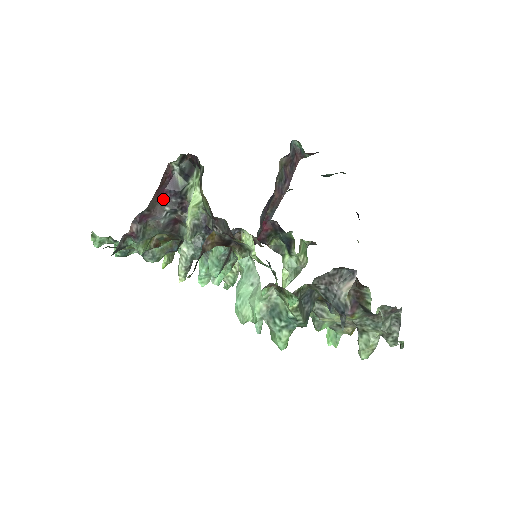
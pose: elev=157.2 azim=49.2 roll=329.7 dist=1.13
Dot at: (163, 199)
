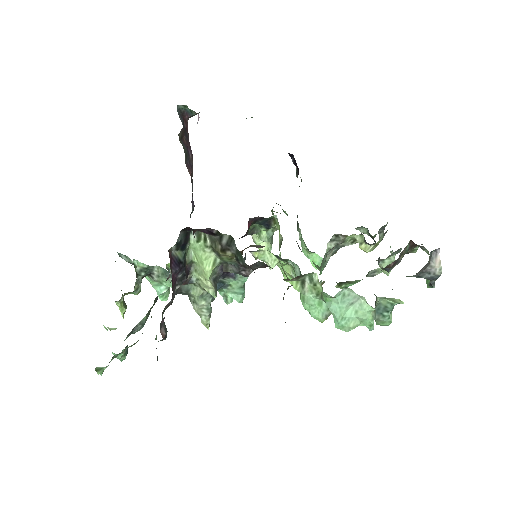
Dot at: (174, 284)
